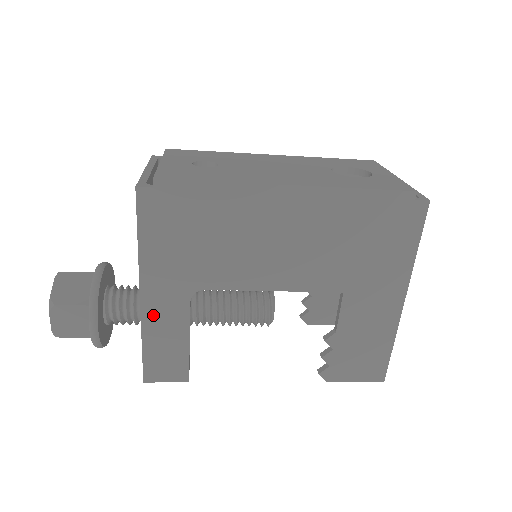
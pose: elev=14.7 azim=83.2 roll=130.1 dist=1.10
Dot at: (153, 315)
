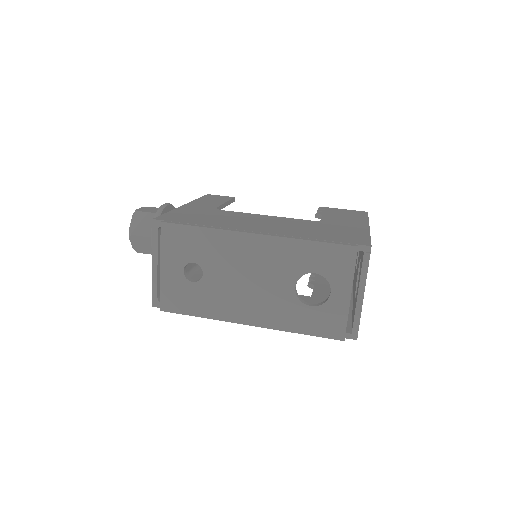
Dot at: occluded
